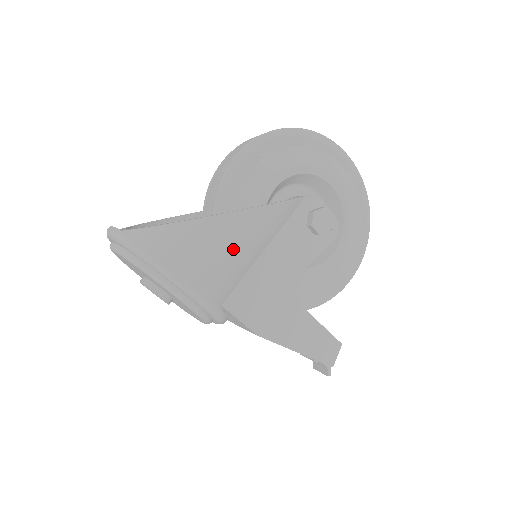
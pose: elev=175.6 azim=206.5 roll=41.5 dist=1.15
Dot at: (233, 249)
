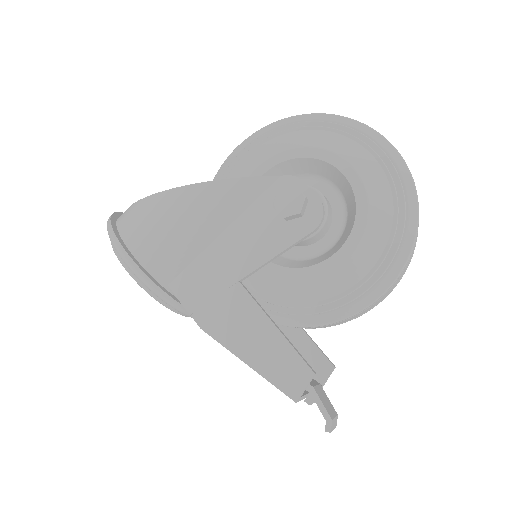
Dot at: (175, 223)
